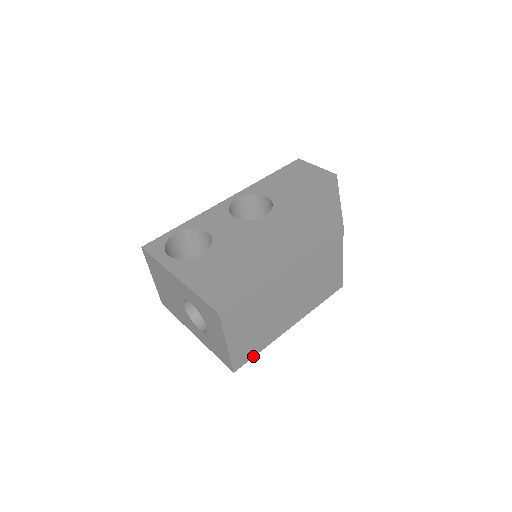
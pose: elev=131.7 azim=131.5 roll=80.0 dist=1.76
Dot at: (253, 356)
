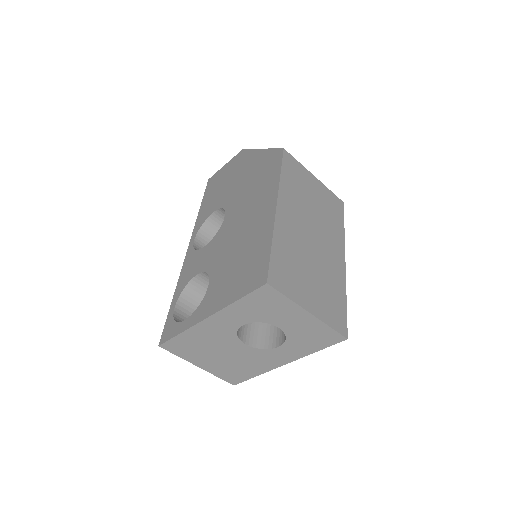
Dot at: (345, 311)
